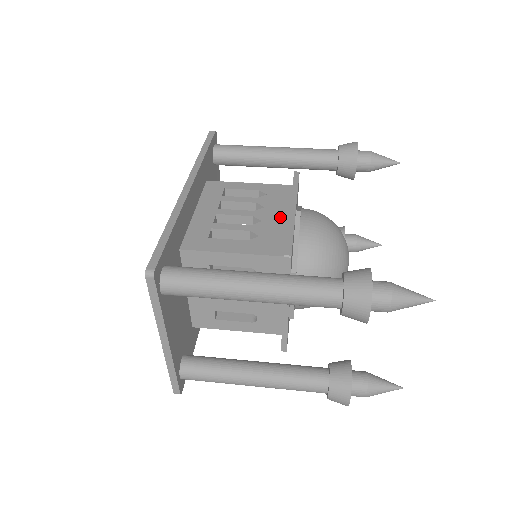
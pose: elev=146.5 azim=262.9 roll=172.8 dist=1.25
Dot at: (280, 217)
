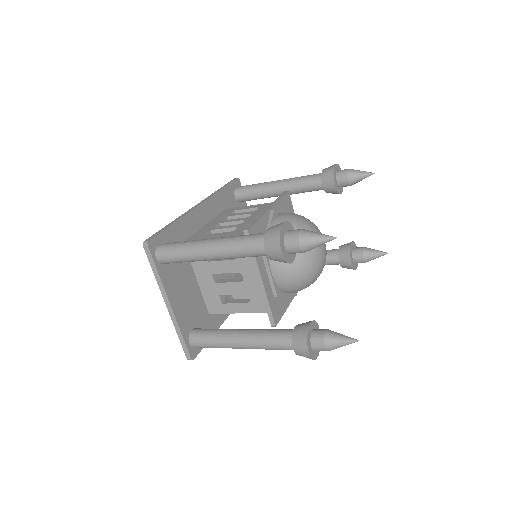
Dot at: occluded
